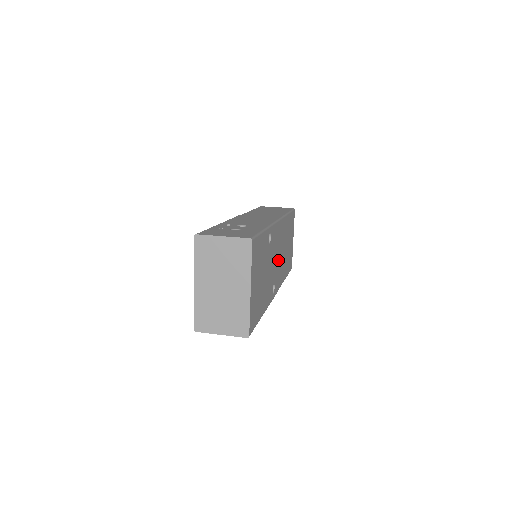
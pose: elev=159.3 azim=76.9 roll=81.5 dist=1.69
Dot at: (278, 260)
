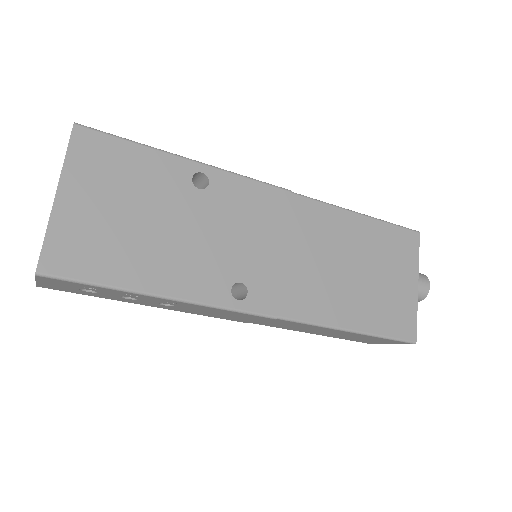
Dot at: (277, 256)
